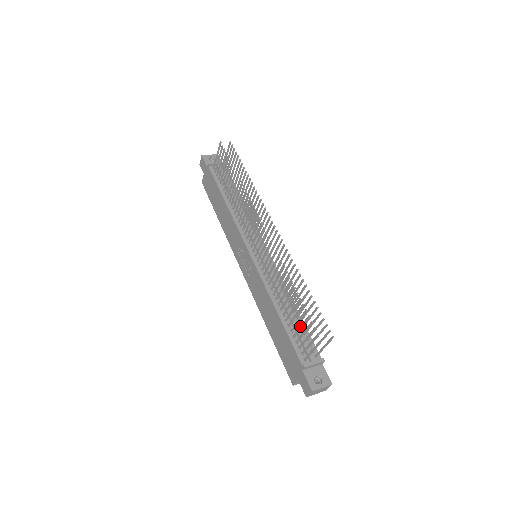
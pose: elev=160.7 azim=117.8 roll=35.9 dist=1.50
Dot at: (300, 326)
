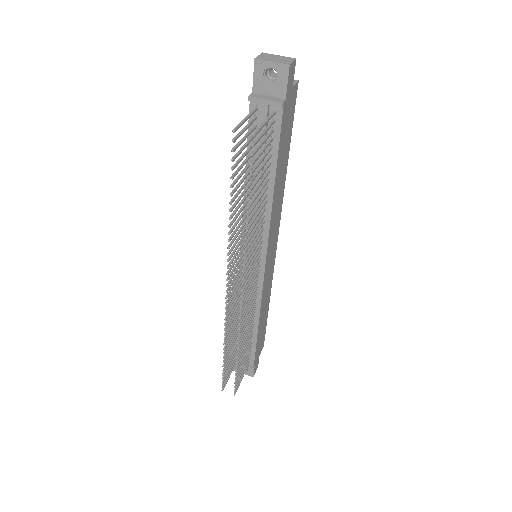
Dot at: occluded
